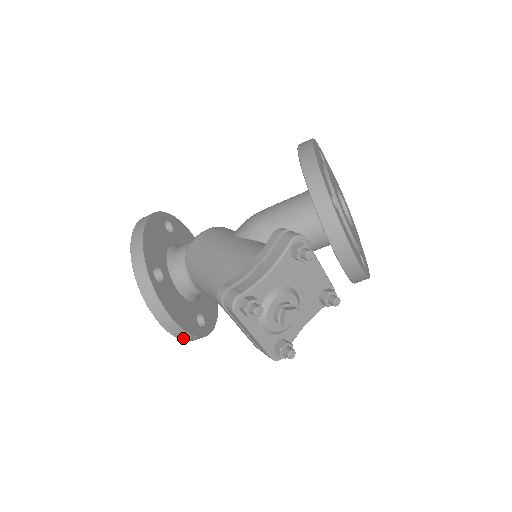
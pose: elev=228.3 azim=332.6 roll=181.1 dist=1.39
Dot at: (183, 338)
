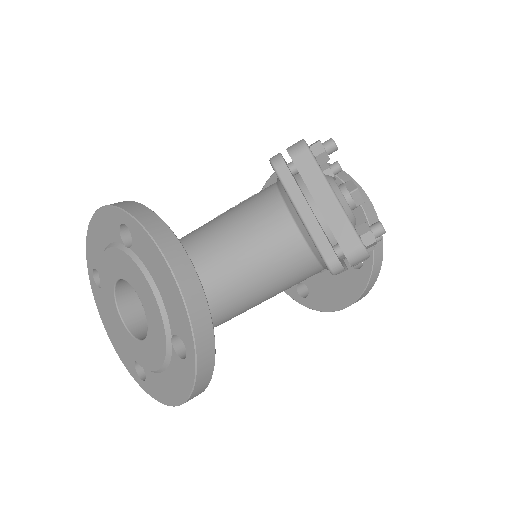
Dot at: (194, 312)
